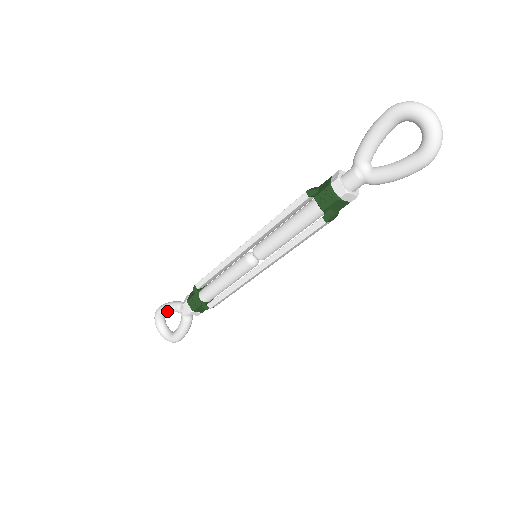
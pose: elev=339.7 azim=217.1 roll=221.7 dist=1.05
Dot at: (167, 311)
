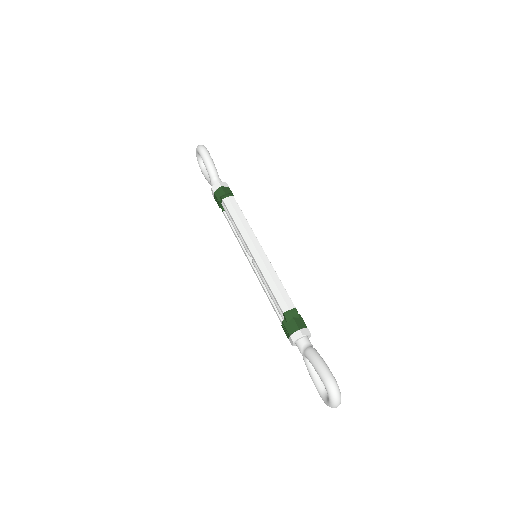
Dot at: (204, 164)
